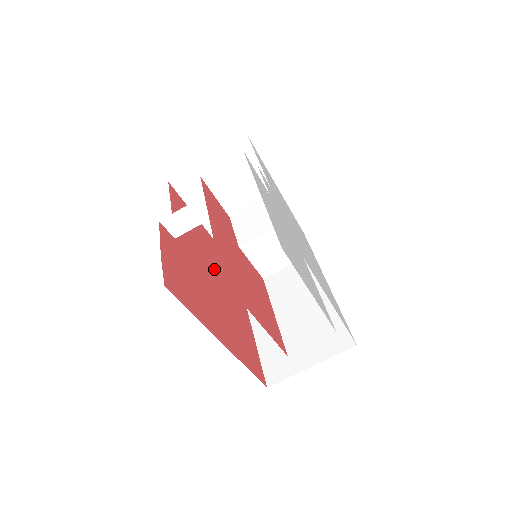
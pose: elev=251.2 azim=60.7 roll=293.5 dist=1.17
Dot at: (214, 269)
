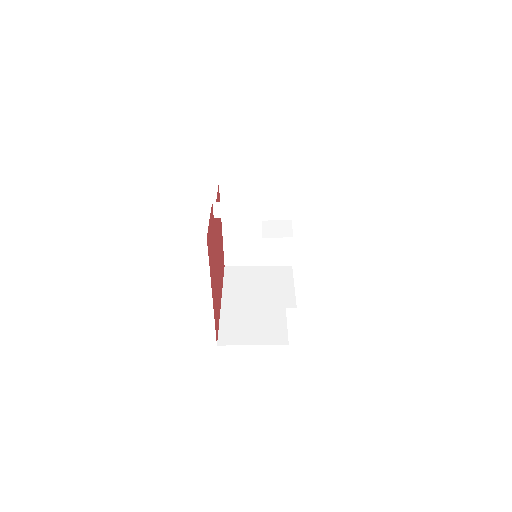
Dot at: occluded
